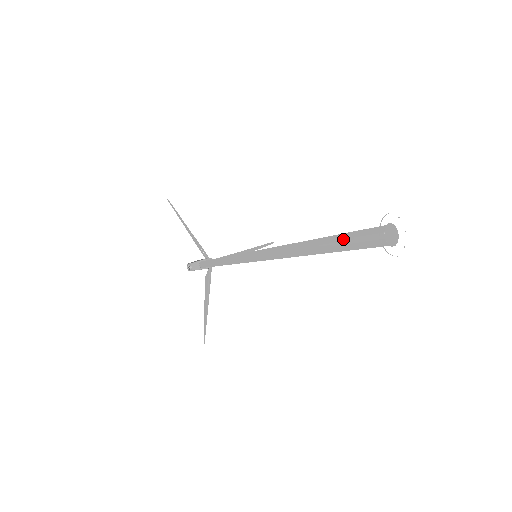
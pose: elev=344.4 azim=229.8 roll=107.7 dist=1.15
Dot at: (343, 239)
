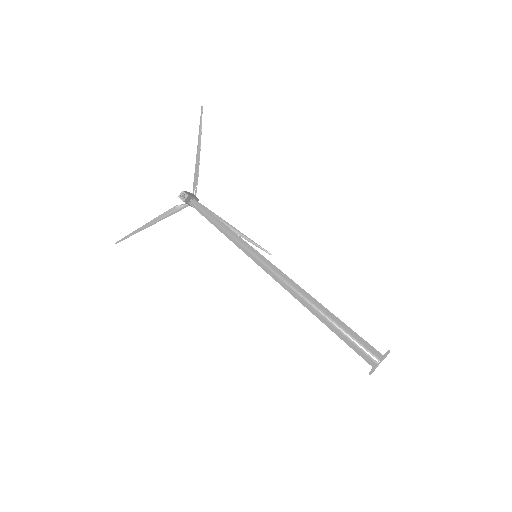
Dot at: (348, 332)
